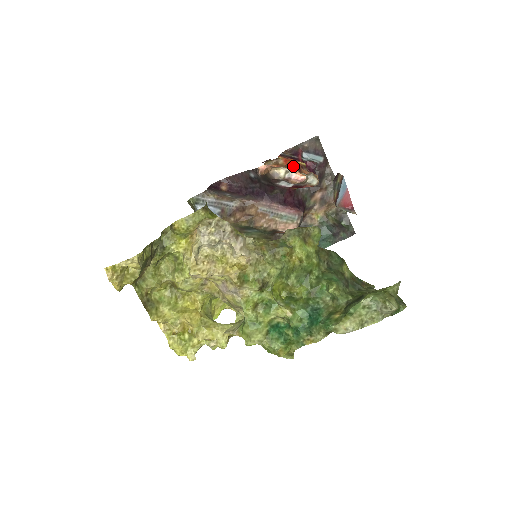
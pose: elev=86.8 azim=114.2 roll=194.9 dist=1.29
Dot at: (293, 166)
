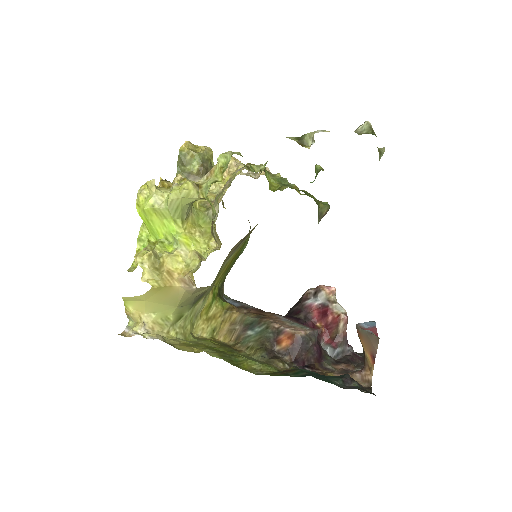
Dot at: occluded
